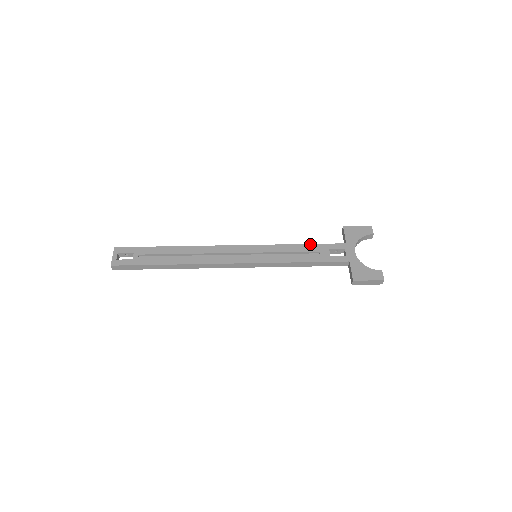
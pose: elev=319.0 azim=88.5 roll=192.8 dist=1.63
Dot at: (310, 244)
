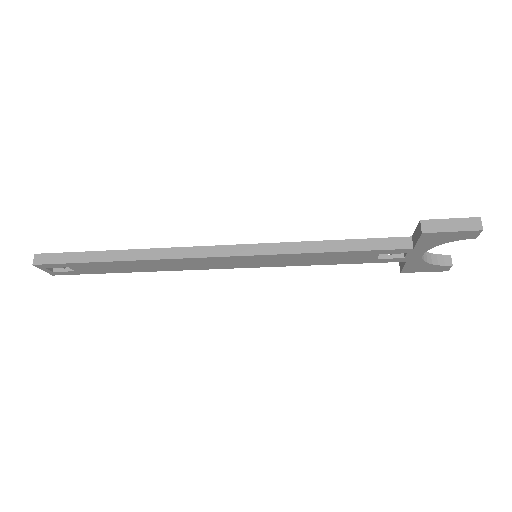
Dot at: occluded
